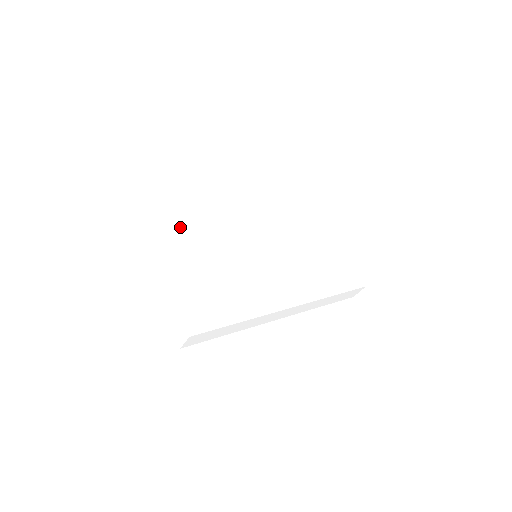
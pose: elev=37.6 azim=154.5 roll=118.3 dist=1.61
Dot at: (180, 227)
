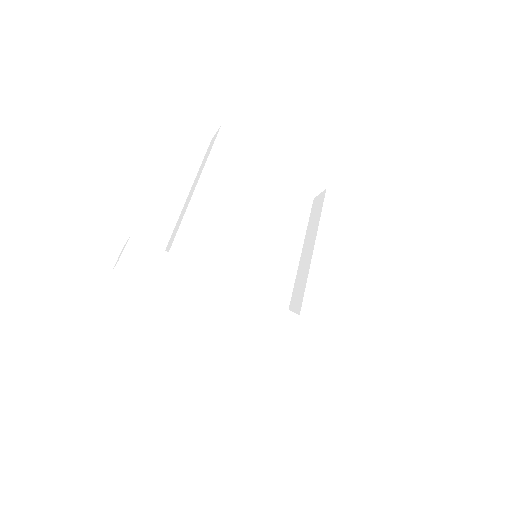
Dot at: (201, 180)
